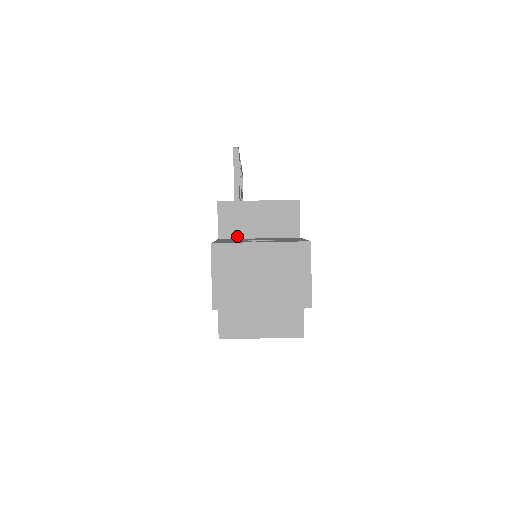
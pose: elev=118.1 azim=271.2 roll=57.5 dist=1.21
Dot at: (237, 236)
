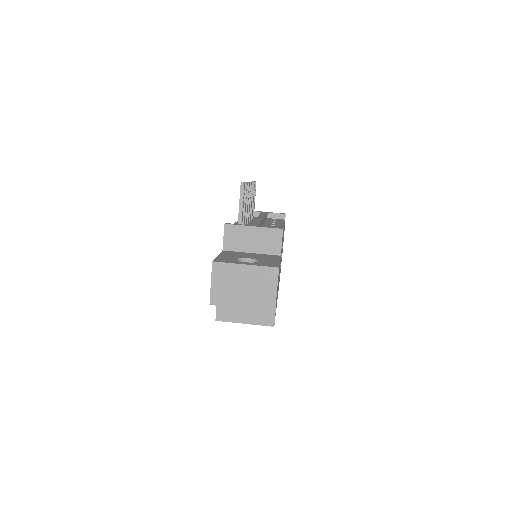
Dot at: (236, 250)
